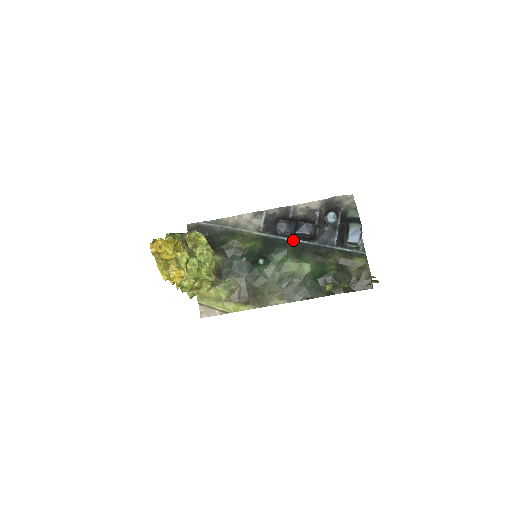
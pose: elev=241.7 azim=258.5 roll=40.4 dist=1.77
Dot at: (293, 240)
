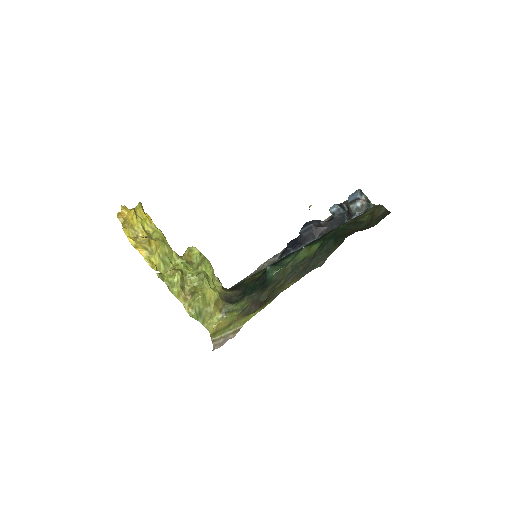
Dot at: (304, 246)
